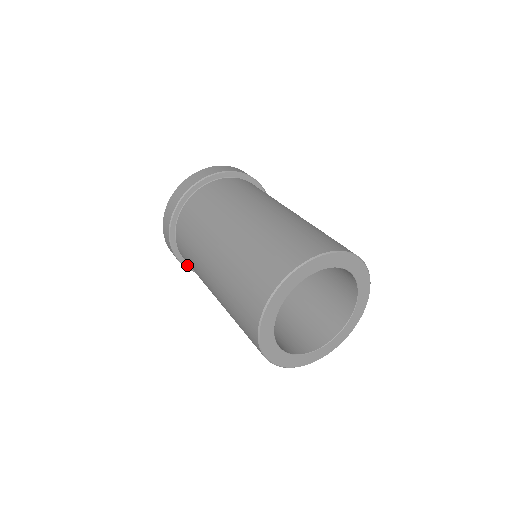
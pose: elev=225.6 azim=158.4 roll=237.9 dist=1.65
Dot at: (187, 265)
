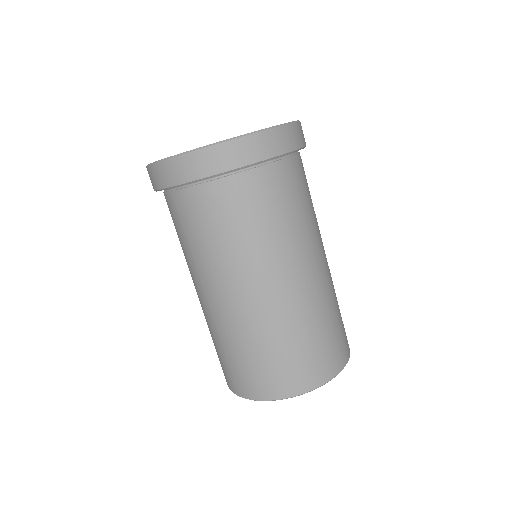
Dot at: occluded
